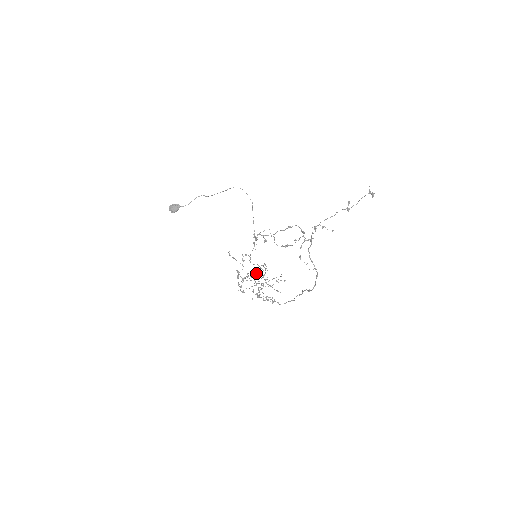
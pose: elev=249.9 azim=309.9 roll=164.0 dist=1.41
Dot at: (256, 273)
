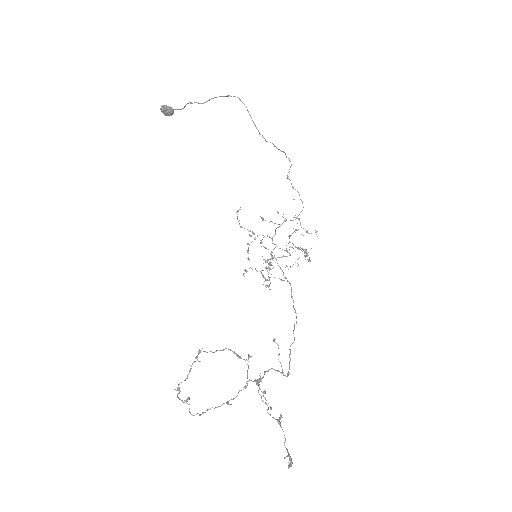
Dot at: (284, 221)
